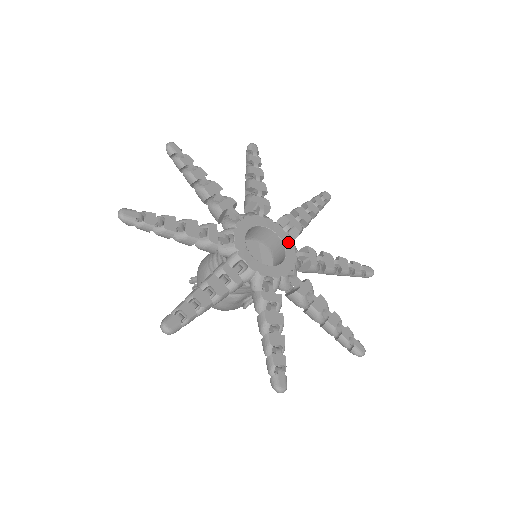
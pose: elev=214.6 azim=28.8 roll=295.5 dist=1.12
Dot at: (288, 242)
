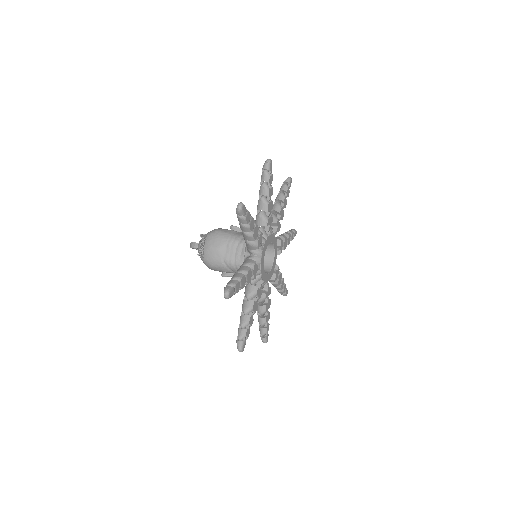
Dot at: (275, 260)
